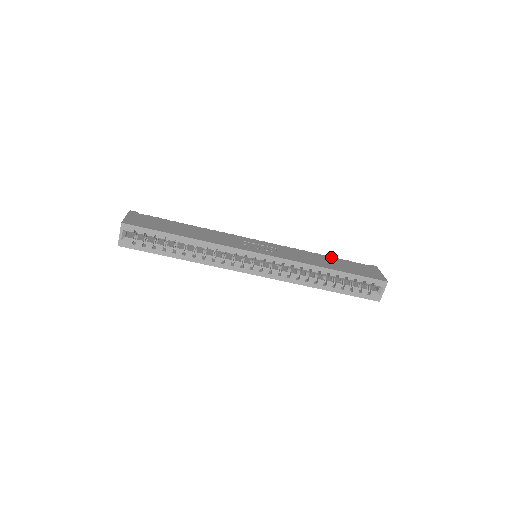
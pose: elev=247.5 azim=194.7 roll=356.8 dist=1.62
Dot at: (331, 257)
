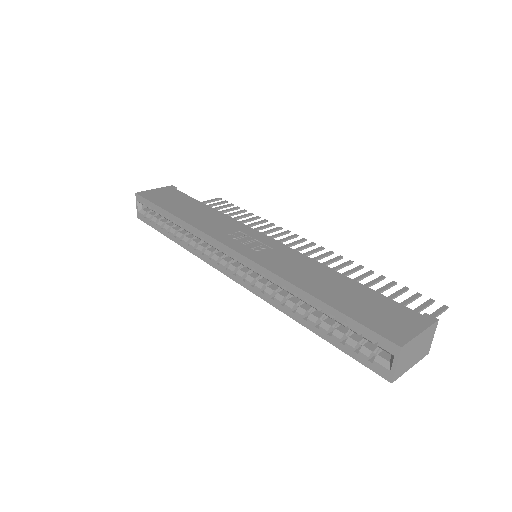
Dot at: (354, 281)
